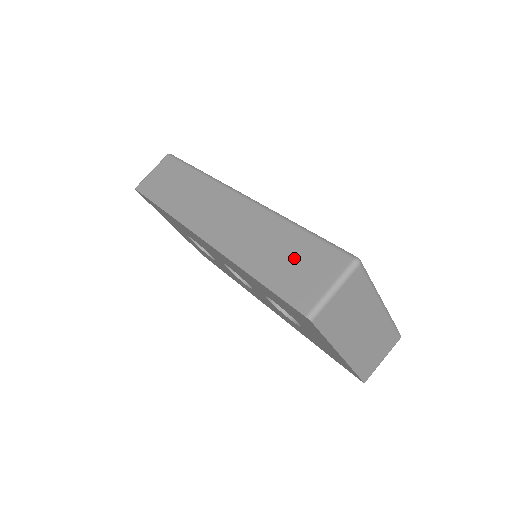
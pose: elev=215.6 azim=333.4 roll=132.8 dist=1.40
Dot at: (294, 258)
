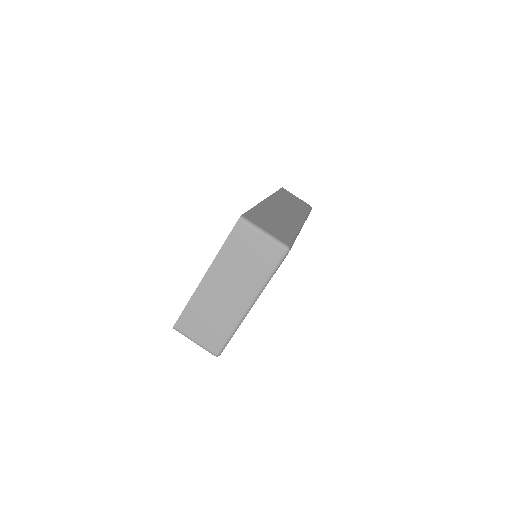
Dot at: (275, 225)
